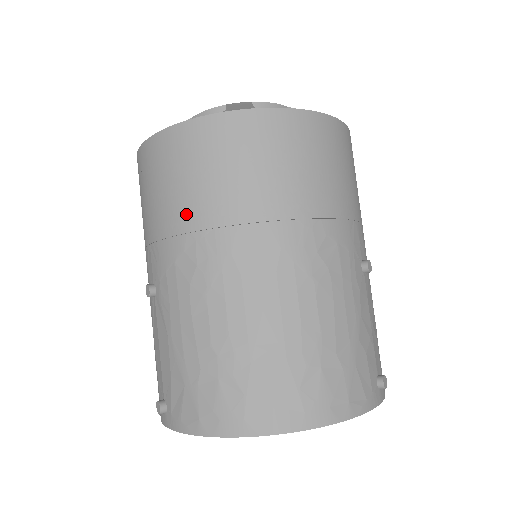
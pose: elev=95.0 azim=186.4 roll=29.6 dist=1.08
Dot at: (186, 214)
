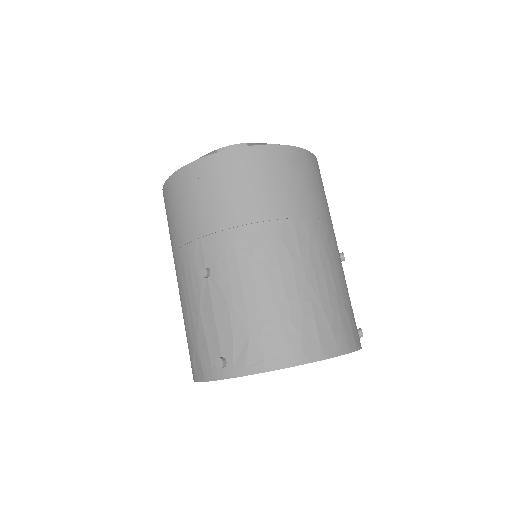
Dot at: (244, 211)
